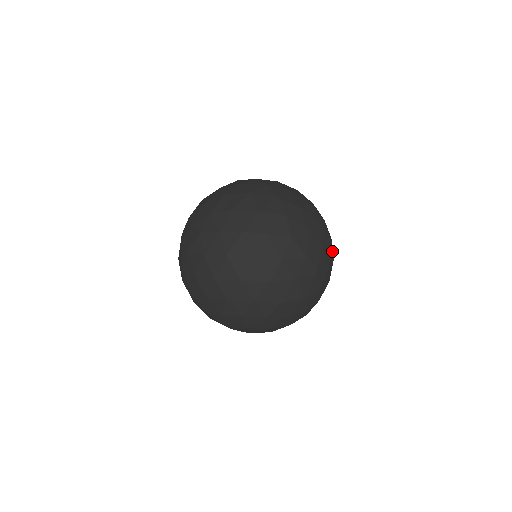
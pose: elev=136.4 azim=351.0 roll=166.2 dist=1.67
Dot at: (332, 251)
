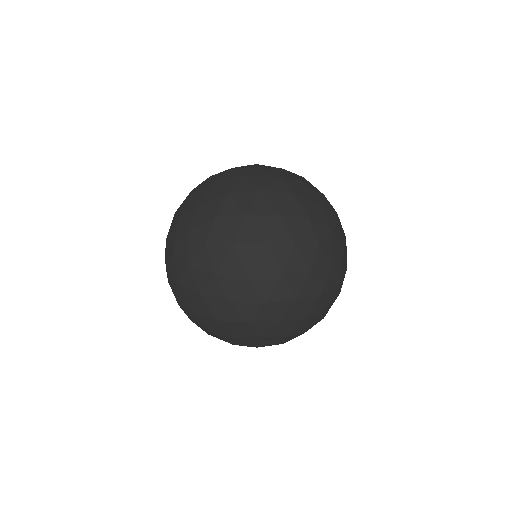
Dot at: occluded
